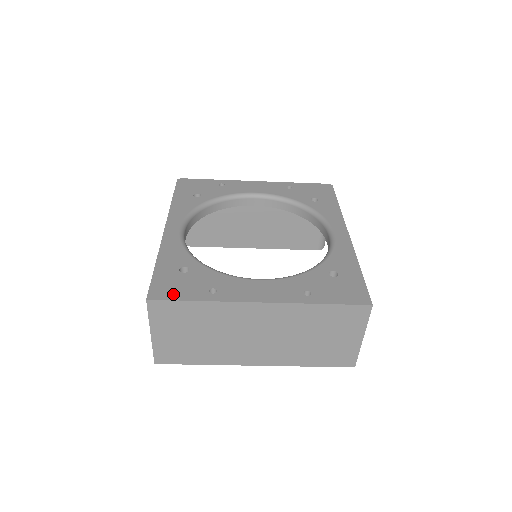
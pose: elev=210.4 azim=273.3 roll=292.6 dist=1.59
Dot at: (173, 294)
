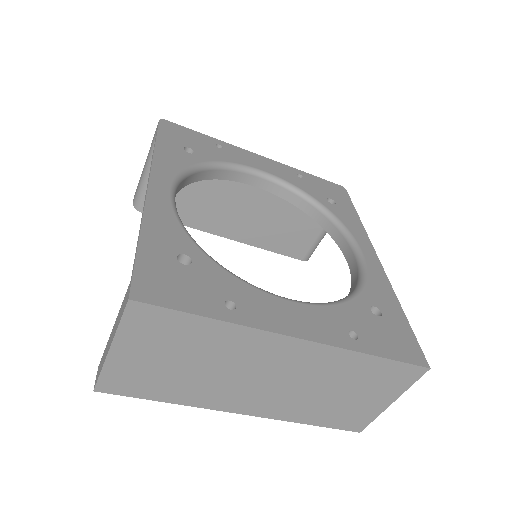
Dot at: (172, 298)
